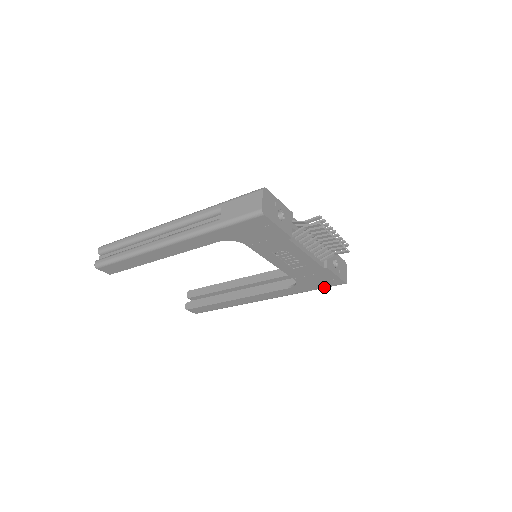
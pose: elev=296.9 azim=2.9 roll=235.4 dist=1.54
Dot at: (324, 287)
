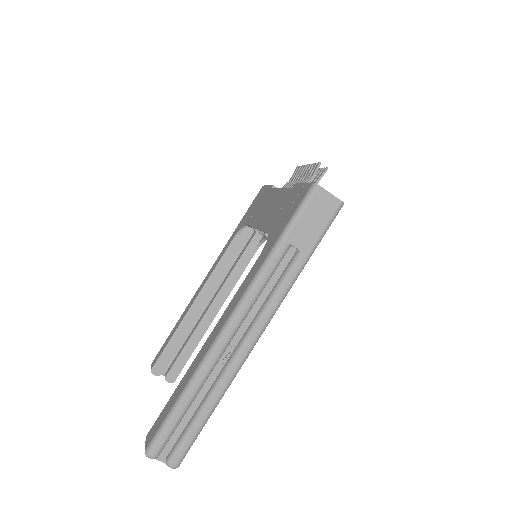
Dot at: occluded
